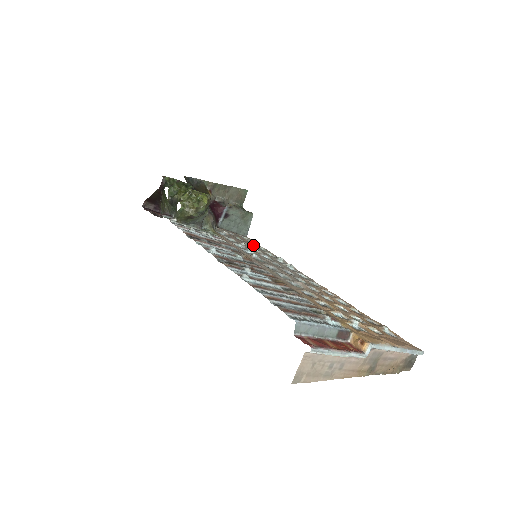
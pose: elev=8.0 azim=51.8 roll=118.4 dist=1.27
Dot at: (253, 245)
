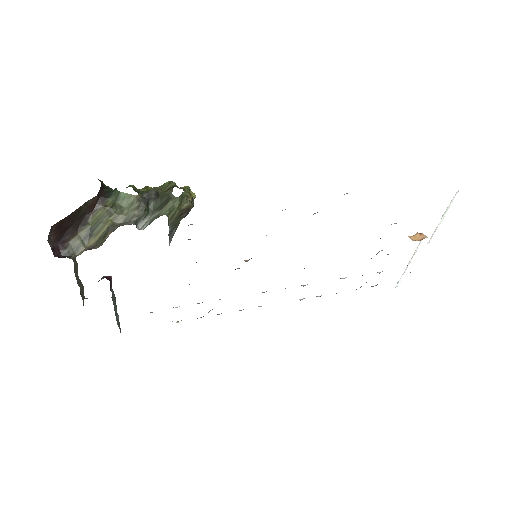
Dot at: occluded
